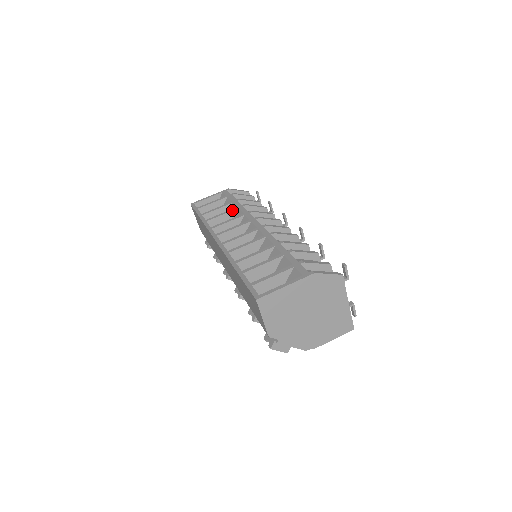
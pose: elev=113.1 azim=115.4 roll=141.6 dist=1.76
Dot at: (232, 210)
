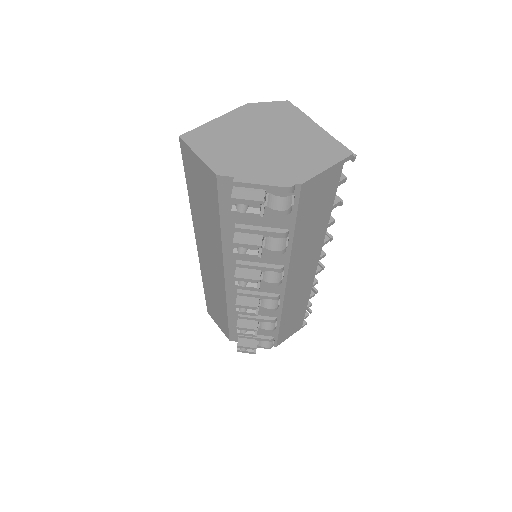
Dot at: occluded
